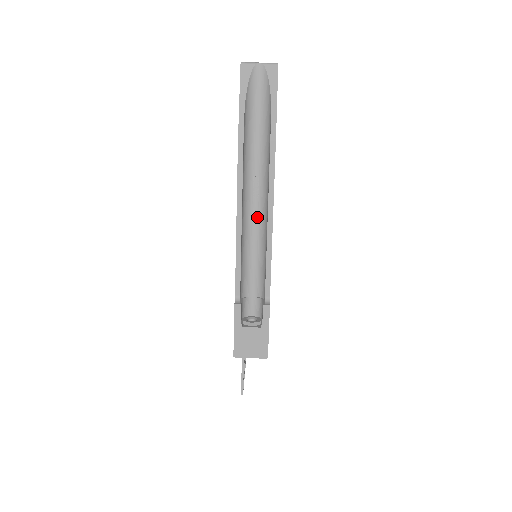
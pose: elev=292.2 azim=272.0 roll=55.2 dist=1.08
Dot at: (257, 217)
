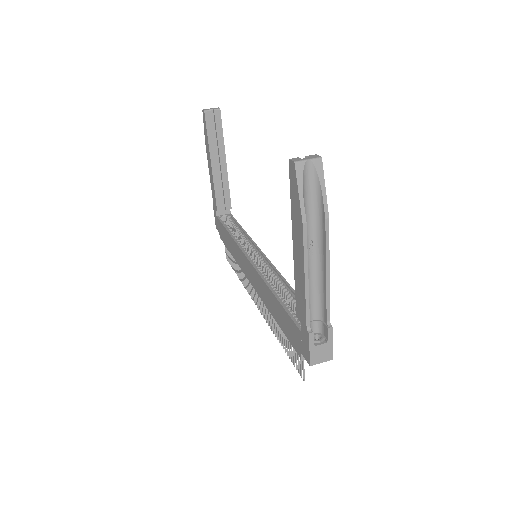
Dot at: (313, 268)
